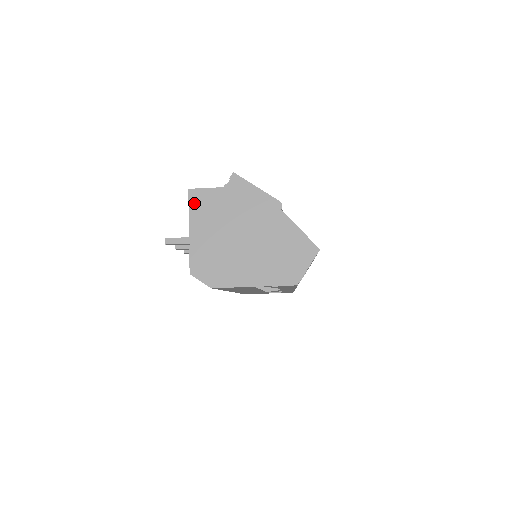
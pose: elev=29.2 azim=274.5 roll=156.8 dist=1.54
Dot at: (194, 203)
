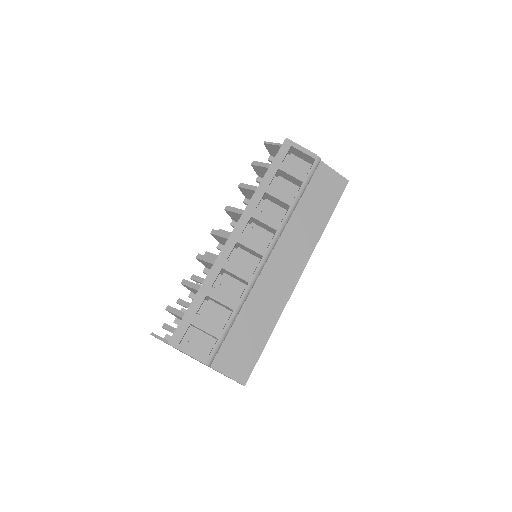
Dot at: occluded
